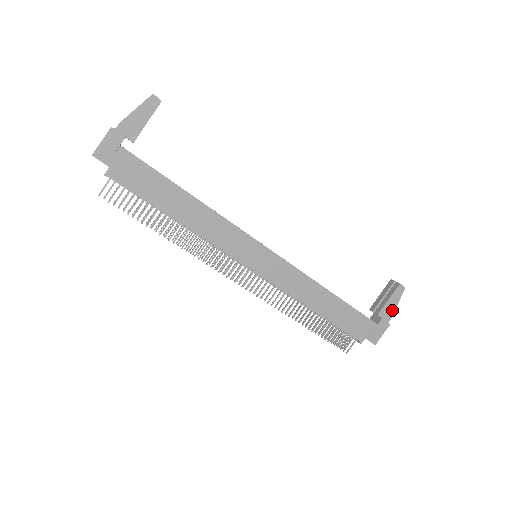
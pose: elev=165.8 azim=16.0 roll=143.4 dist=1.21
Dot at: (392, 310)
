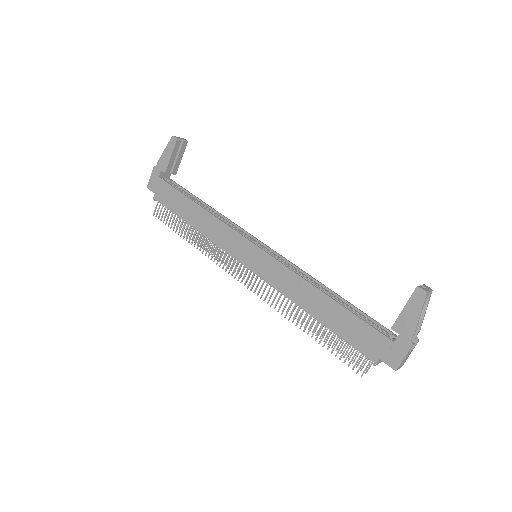
Dot at: (412, 324)
